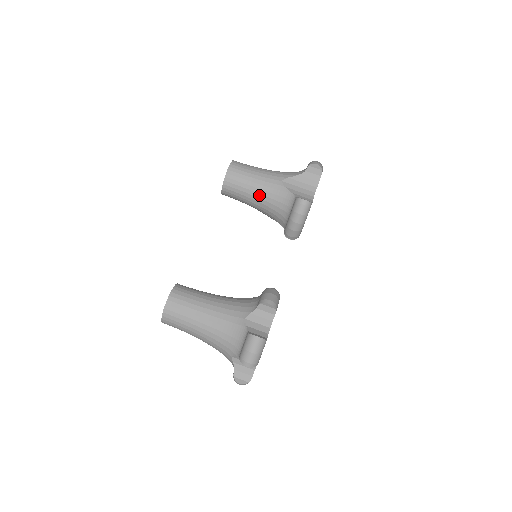
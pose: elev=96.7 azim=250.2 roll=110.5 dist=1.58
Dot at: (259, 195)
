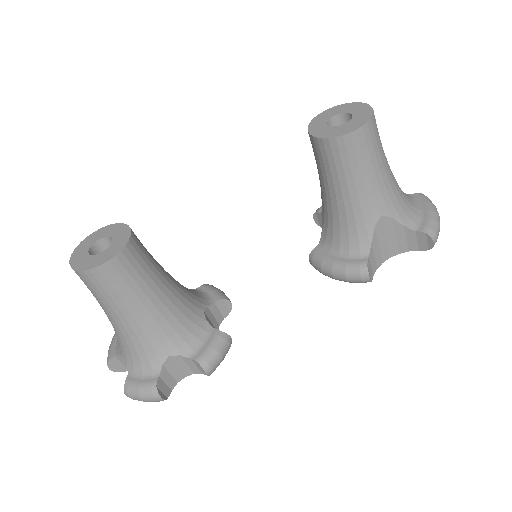
Dot at: (341, 198)
